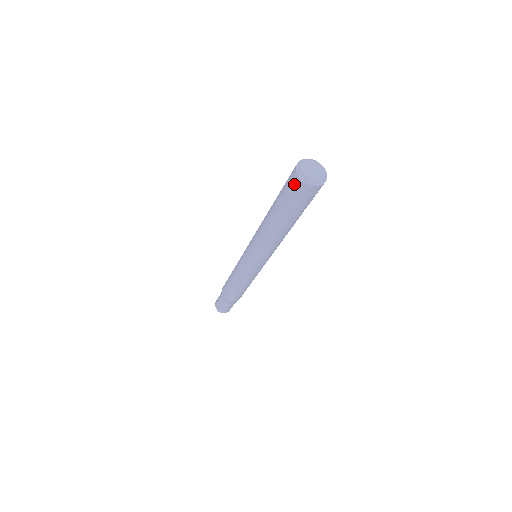
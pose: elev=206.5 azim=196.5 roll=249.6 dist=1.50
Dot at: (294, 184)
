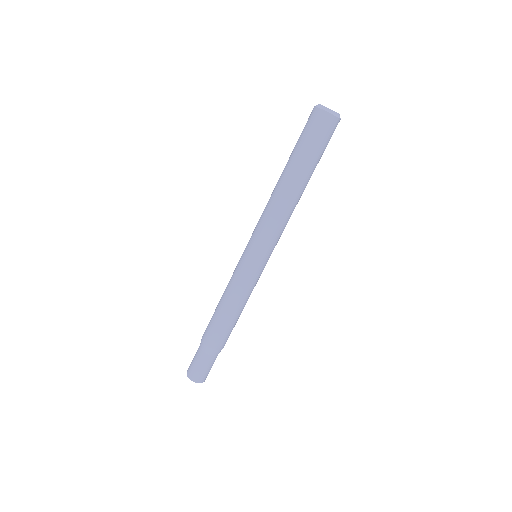
Dot at: (310, 116)
